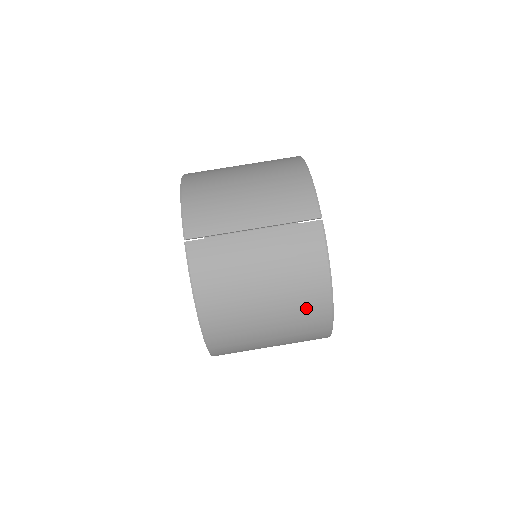
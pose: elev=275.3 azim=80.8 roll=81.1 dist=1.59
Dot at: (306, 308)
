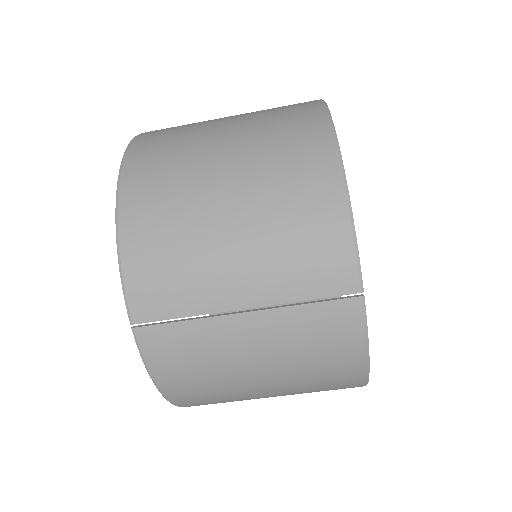
Dot at: (327, 388)
